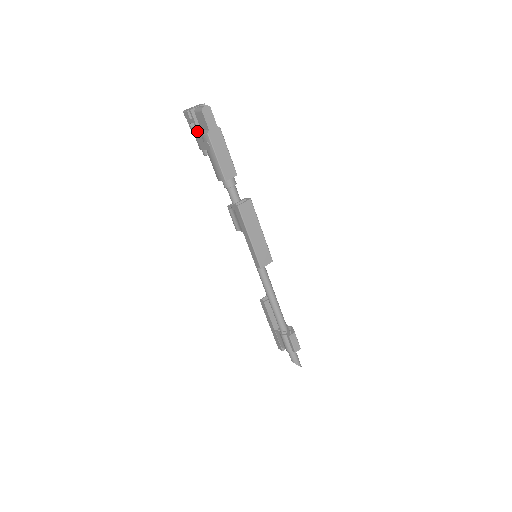
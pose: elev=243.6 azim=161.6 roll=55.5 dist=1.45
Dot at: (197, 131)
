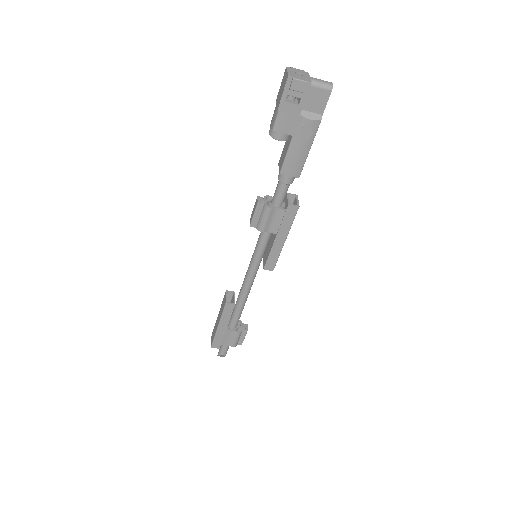
Dot at: (298, 110)
